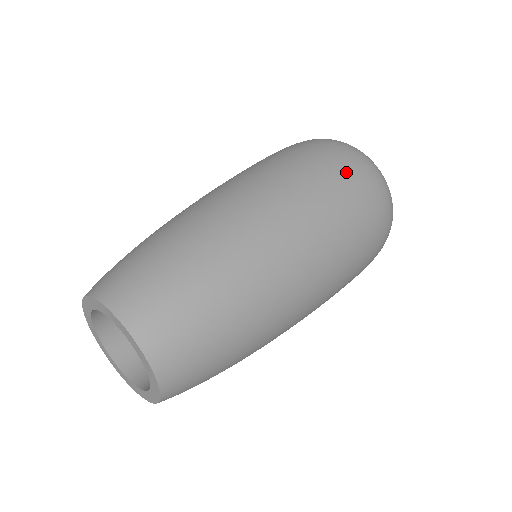
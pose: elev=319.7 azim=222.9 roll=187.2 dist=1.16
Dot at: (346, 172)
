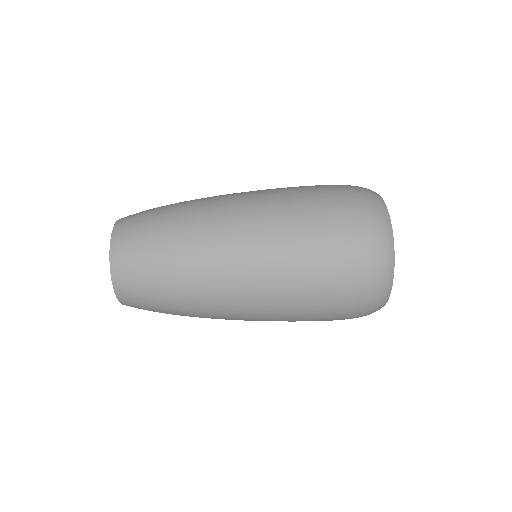
Dot at: (342, 288)
